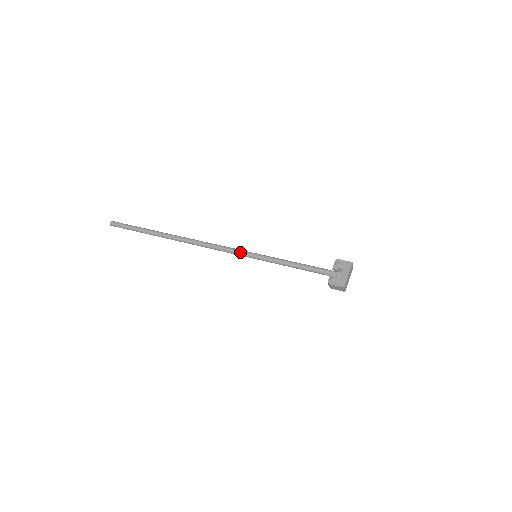
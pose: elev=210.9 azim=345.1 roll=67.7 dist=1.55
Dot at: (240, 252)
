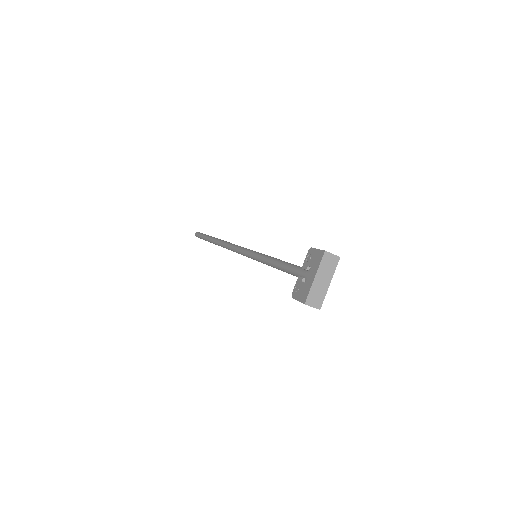
Dot at: (244, 253)
